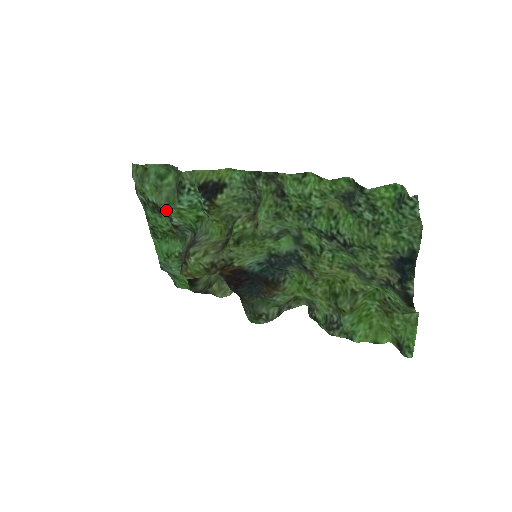
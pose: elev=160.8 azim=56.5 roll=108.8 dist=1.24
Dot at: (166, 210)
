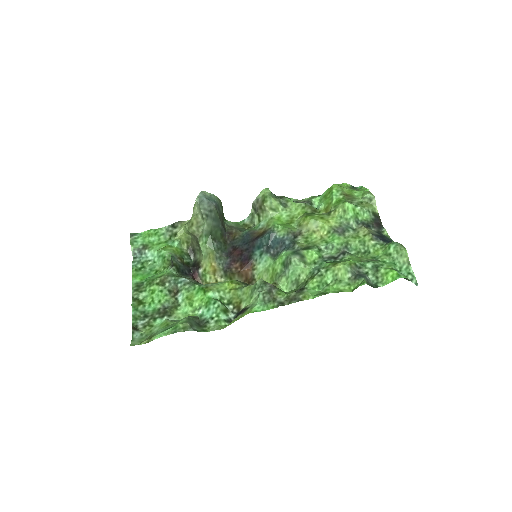
Dot at: (180, 312)
